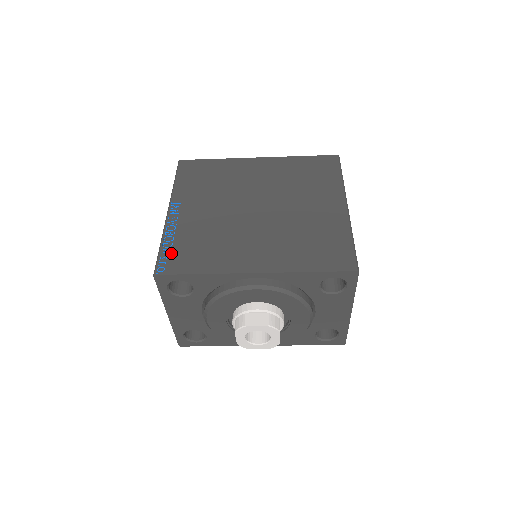
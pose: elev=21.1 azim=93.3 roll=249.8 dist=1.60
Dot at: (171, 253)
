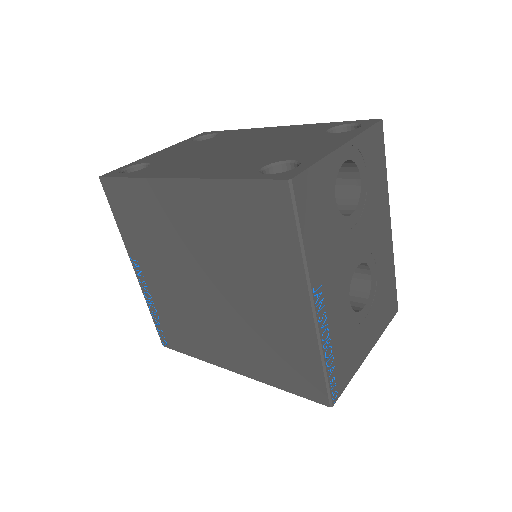
Dot at: (162, 327)
